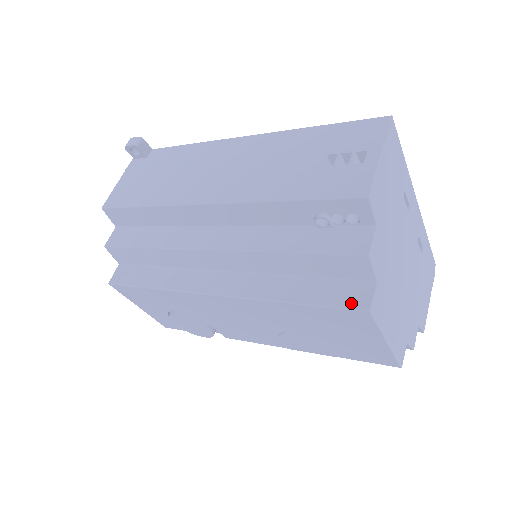
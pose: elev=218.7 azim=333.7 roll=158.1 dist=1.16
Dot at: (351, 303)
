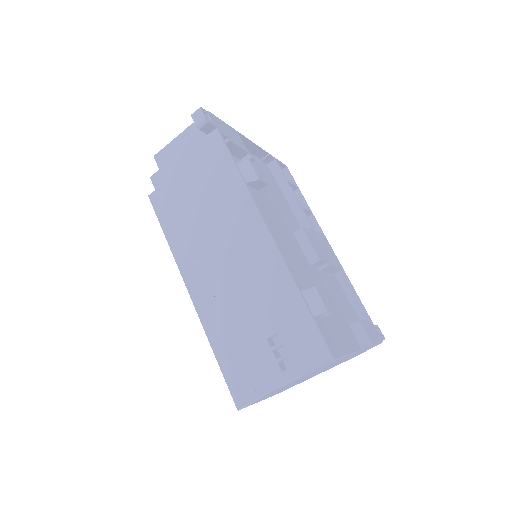
Dot at: (235, 395)
